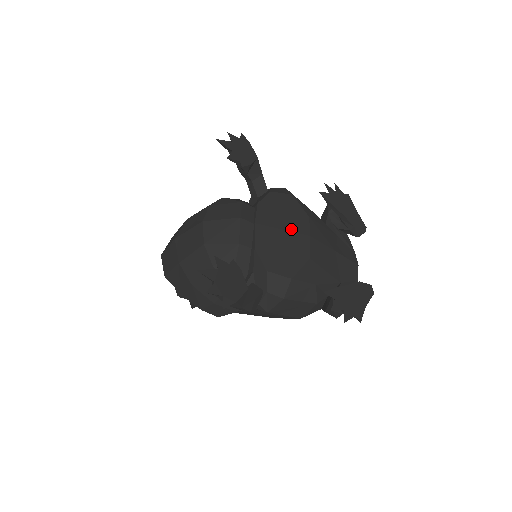
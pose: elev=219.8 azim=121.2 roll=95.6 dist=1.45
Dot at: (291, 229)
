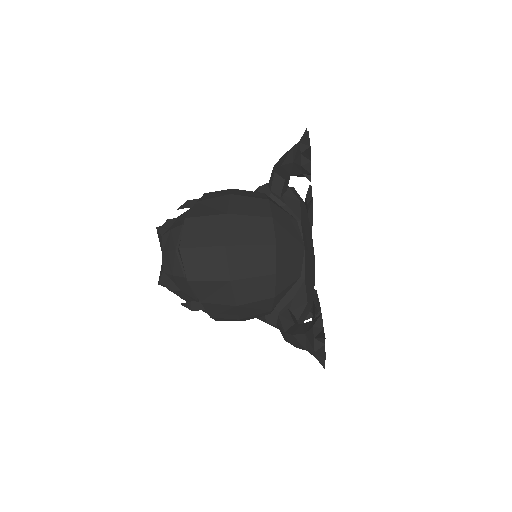
Dot at: (311, 250)
